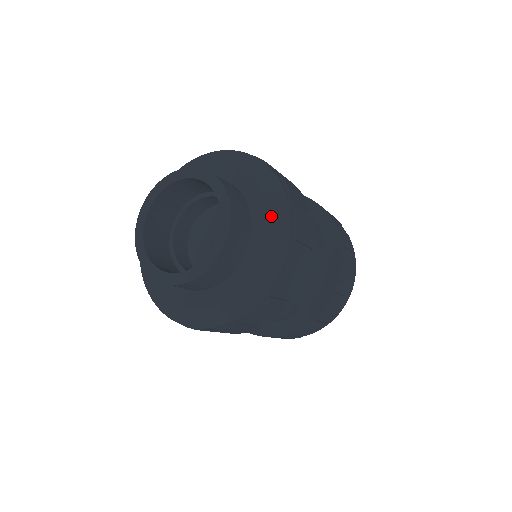
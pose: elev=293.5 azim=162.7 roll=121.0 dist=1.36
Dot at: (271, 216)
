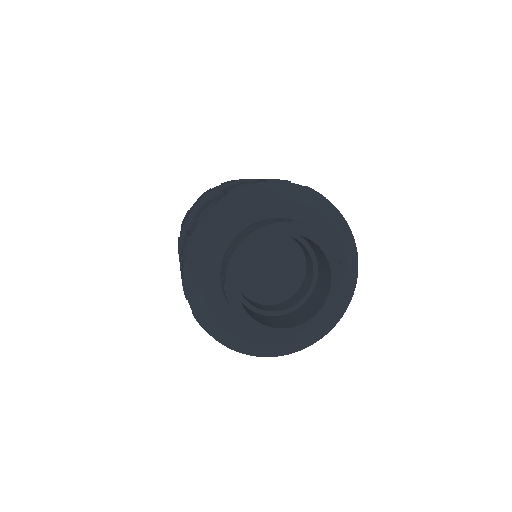
Dot at: (333, 314)
